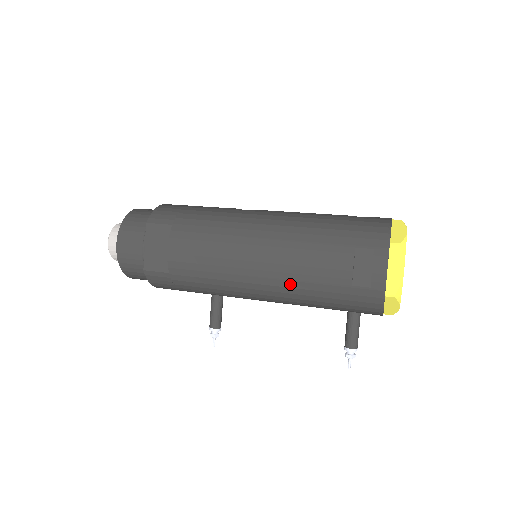
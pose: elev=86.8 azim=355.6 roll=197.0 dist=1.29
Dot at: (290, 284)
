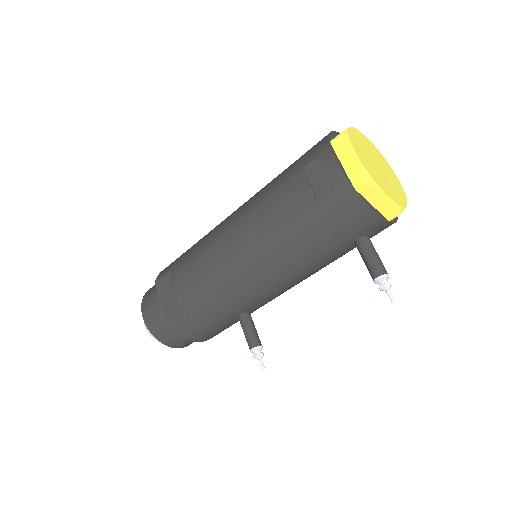
Dot at: (272, 245)
